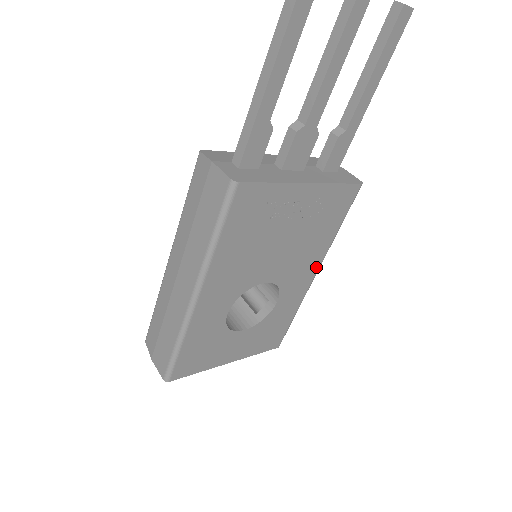
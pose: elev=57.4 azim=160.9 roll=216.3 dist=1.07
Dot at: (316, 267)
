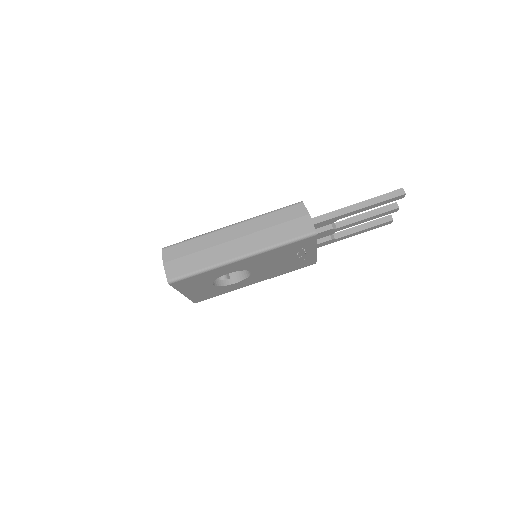
Dot at: (261, 280)
